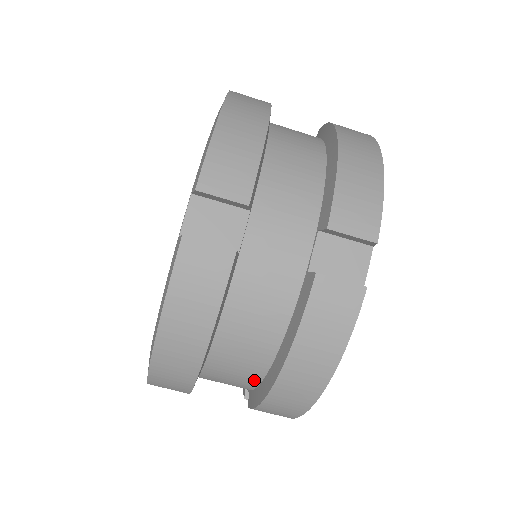
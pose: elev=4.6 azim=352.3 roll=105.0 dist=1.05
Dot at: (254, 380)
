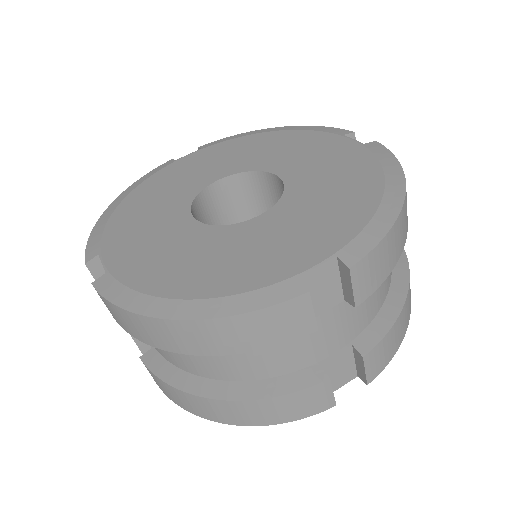
Dot at: (186, 367)
